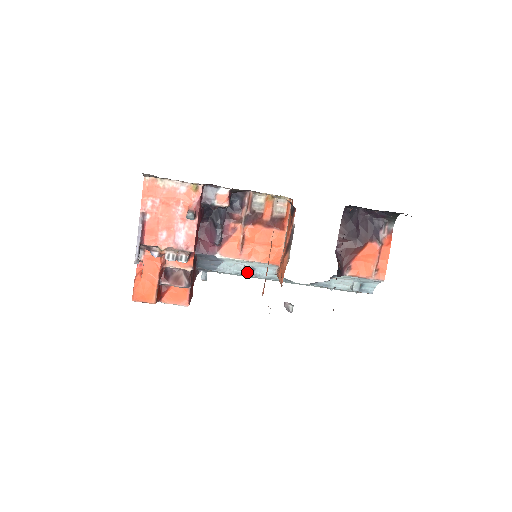
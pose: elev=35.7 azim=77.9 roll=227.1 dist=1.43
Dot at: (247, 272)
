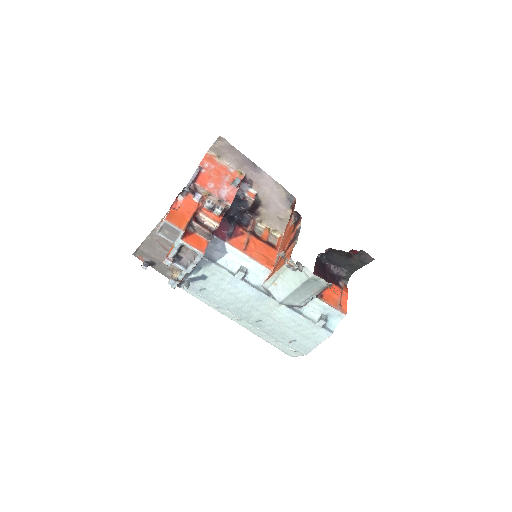
Dot at: (243, 271)
